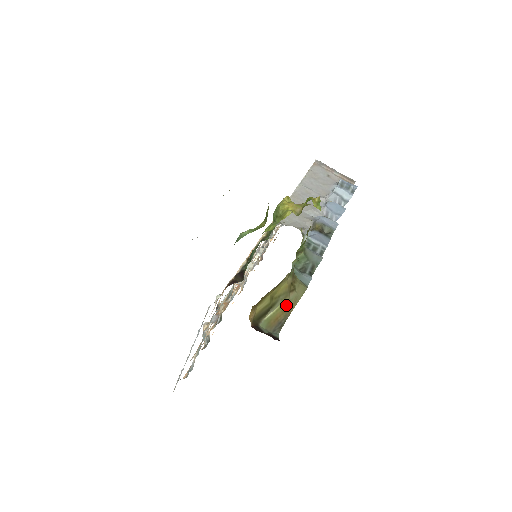
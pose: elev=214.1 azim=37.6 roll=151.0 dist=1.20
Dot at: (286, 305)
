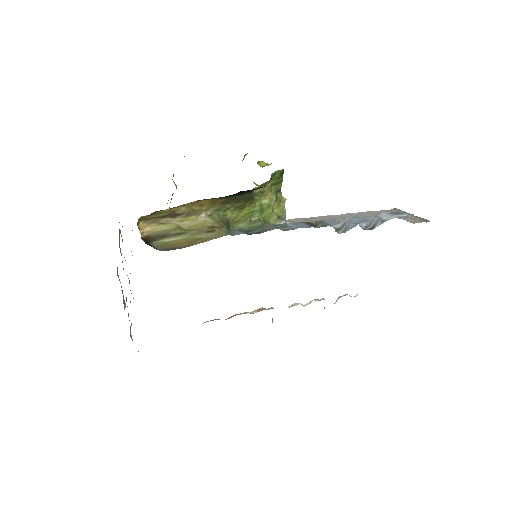
Dot at: (194, 240)
